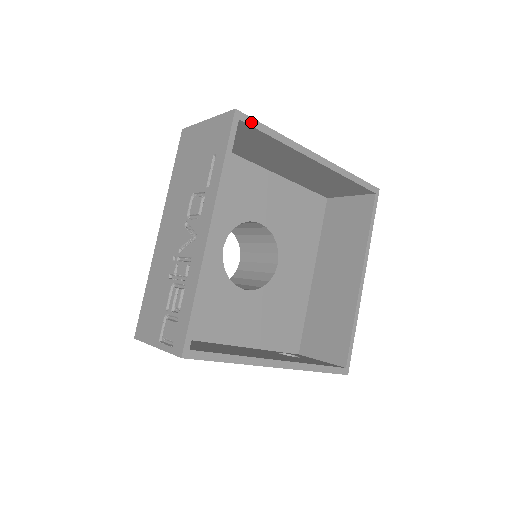
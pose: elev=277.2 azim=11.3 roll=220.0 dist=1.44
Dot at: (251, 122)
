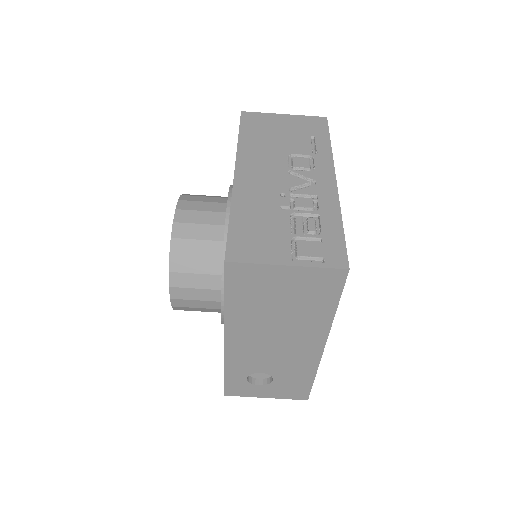
Dot at: occluded
